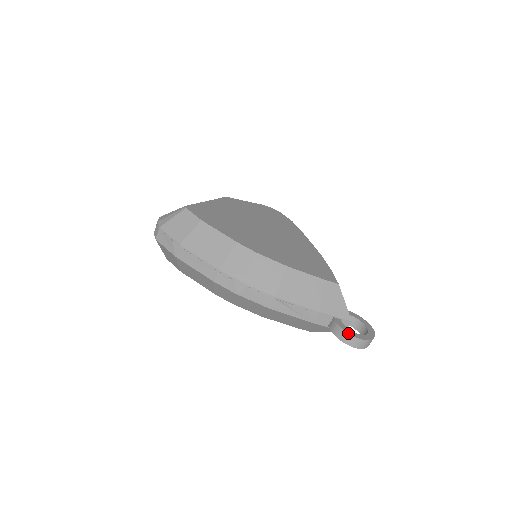
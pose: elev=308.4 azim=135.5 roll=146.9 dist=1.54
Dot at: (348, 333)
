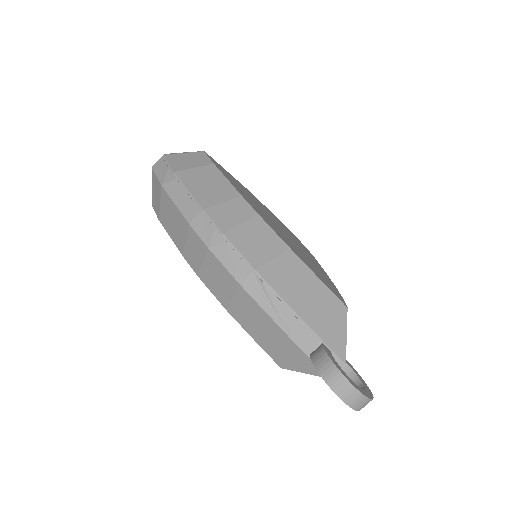
Dot at: (335, 365)
